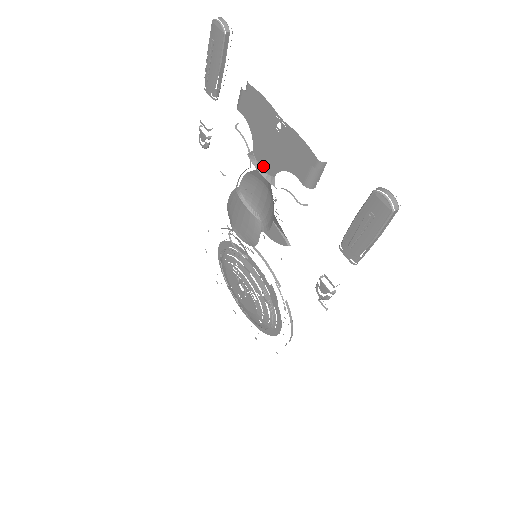
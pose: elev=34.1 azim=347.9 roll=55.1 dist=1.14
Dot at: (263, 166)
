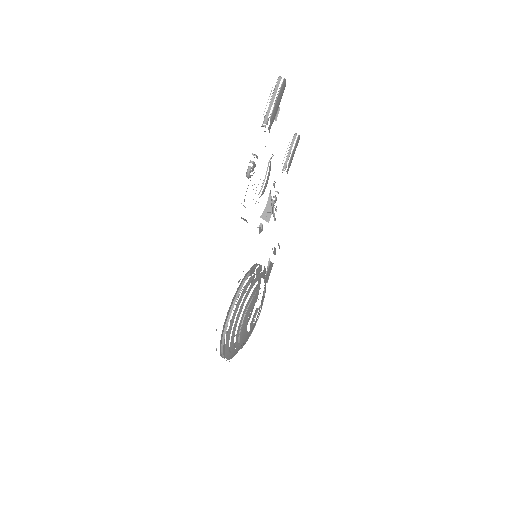
Dot at: occluded
